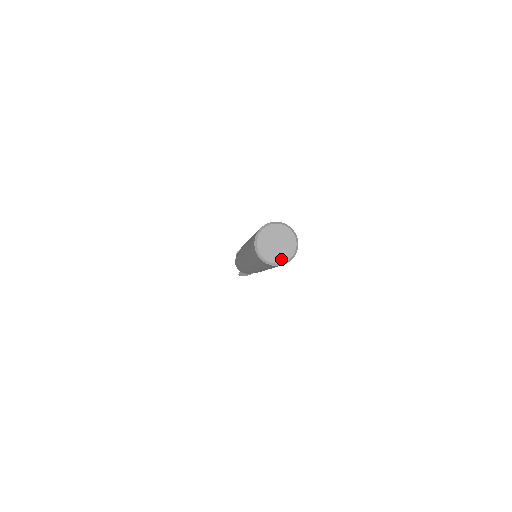
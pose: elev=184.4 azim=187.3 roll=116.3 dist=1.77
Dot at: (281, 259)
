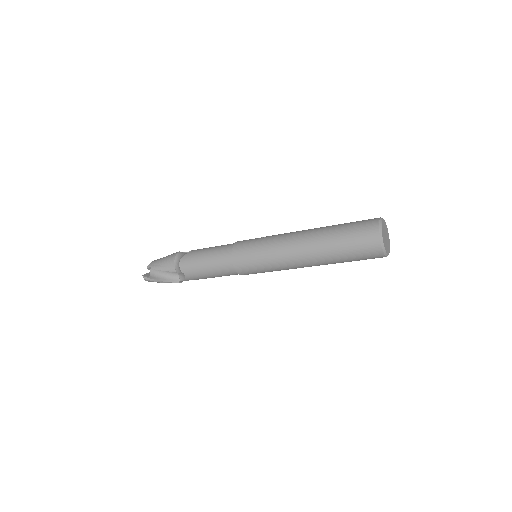
Dot at: (386, 248)
